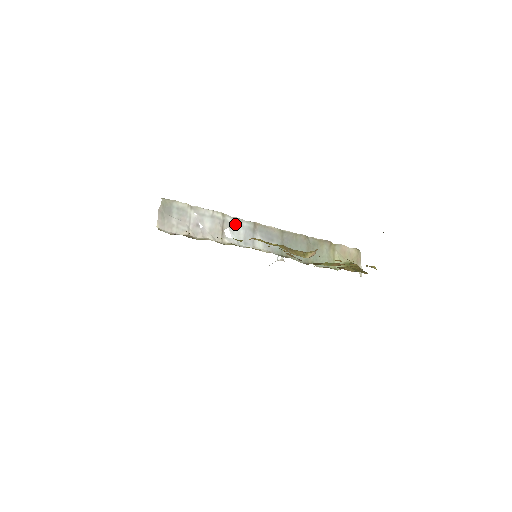
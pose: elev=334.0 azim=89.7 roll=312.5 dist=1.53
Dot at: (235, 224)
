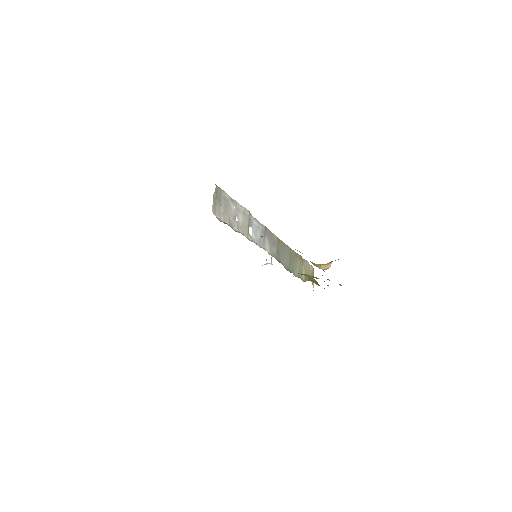
Dot at: (255, 224)
